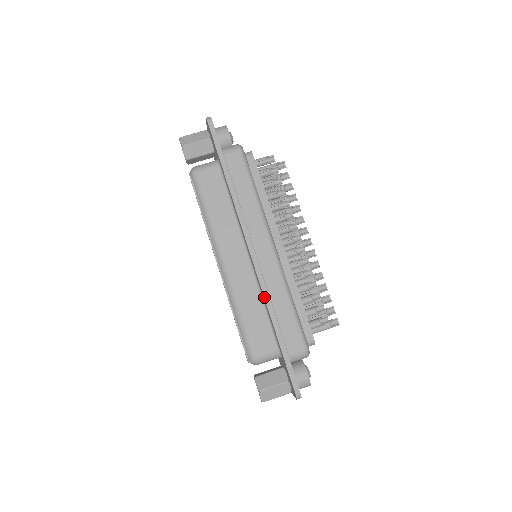
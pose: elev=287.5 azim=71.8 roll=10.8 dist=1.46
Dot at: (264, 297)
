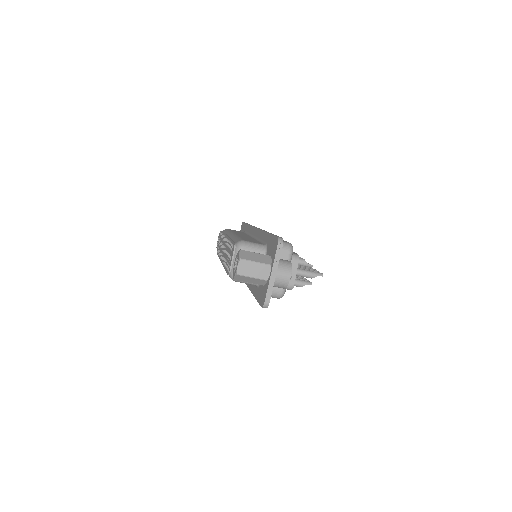
Dot at: occluded
